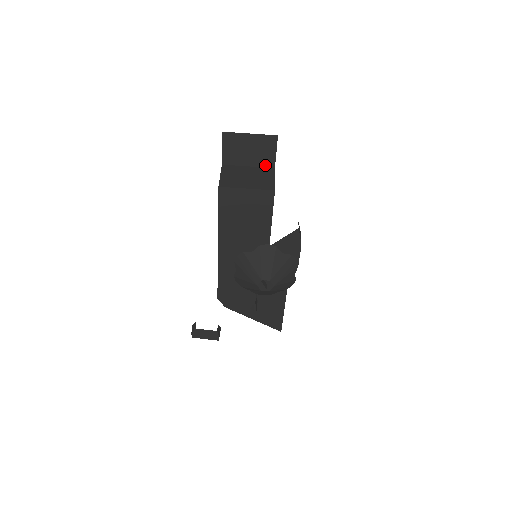
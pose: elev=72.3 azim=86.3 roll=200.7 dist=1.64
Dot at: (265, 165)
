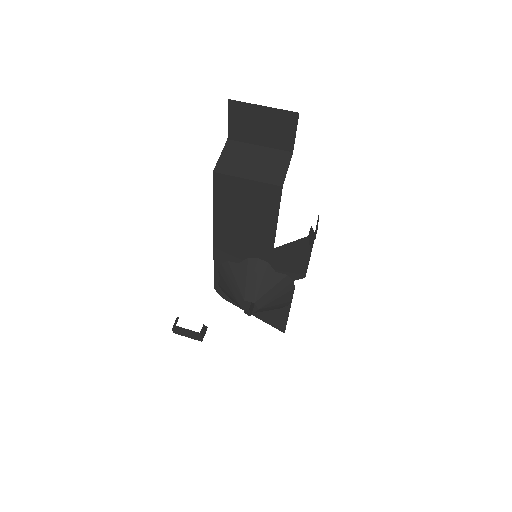
Dot at: (281, 147)
